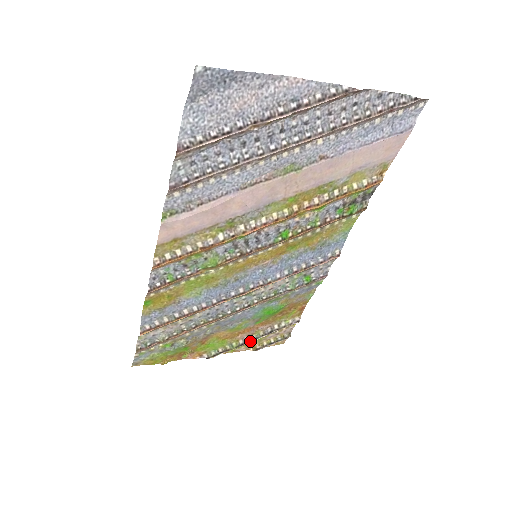
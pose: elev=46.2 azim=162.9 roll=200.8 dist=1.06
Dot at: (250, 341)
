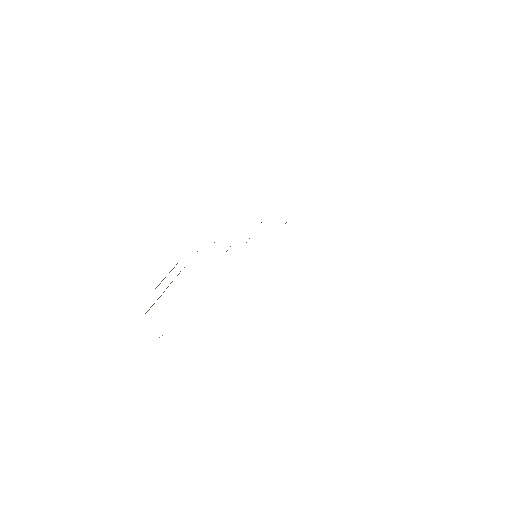
Dot at: occluded
